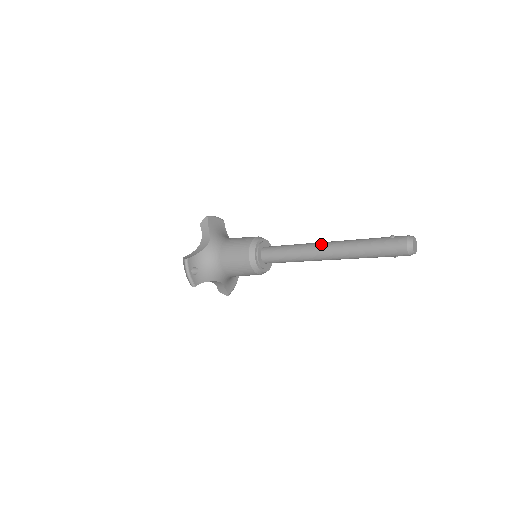
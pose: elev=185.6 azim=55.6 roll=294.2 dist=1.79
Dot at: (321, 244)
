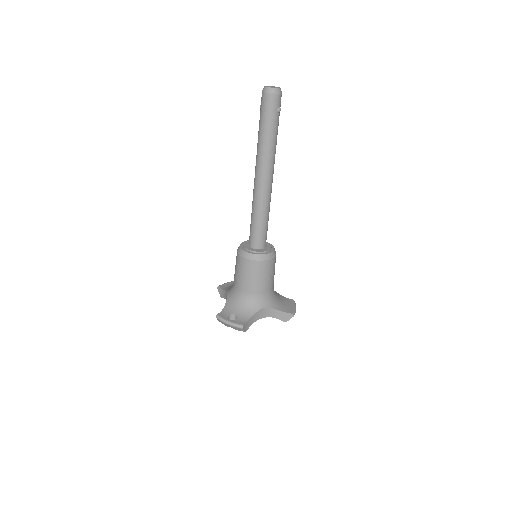
Dot at: (254, 180)
